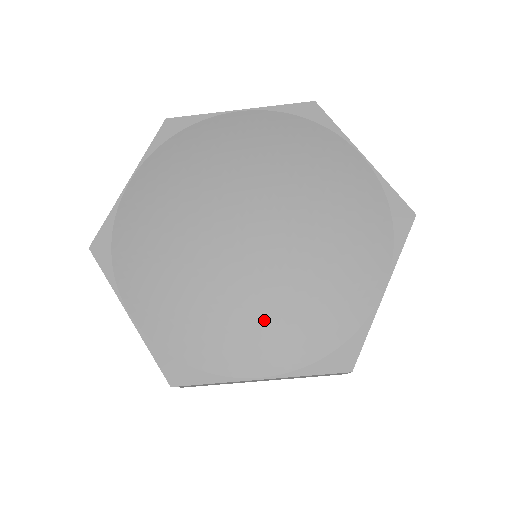
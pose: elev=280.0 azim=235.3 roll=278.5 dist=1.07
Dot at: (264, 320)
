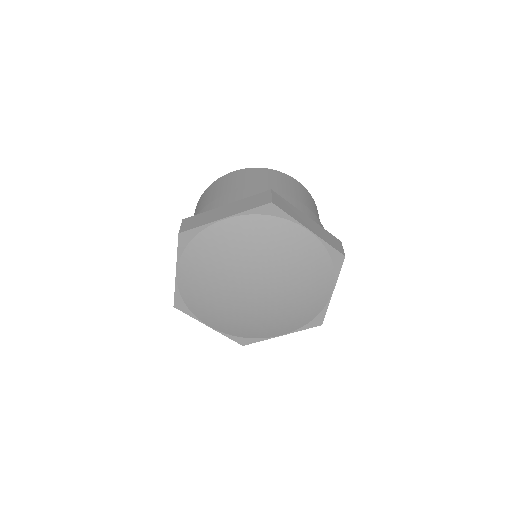
Dot at: (277, 321)
